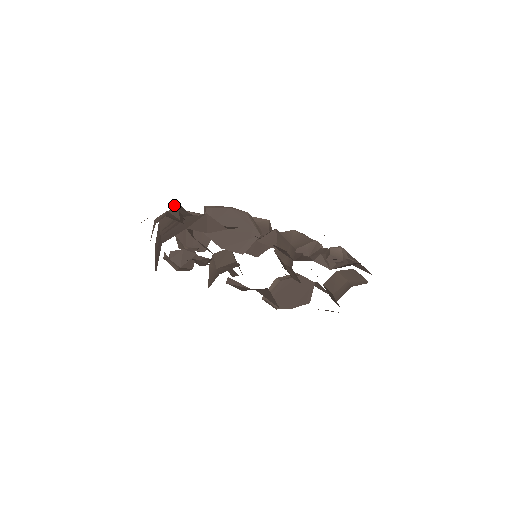
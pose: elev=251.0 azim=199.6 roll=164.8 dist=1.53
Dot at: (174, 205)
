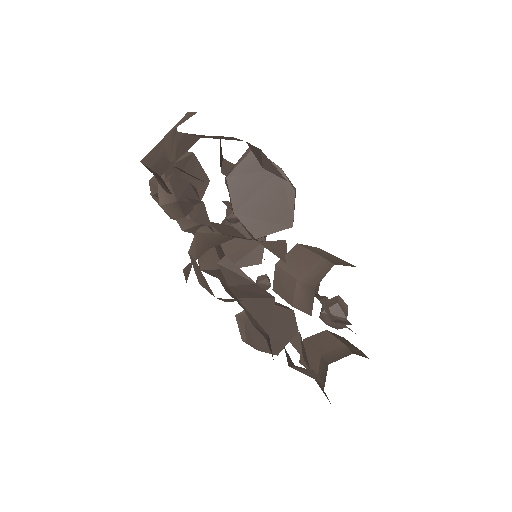
Dot at: occluded
